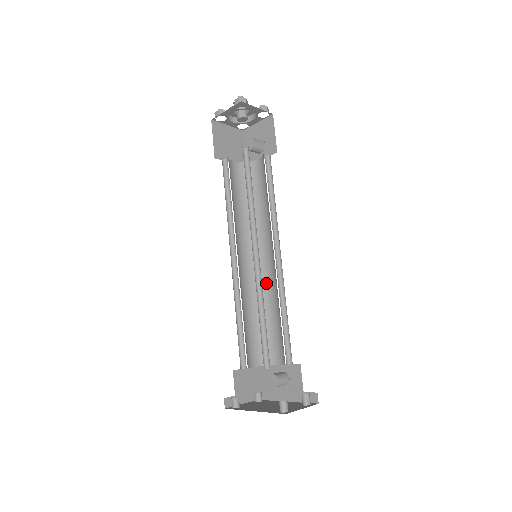
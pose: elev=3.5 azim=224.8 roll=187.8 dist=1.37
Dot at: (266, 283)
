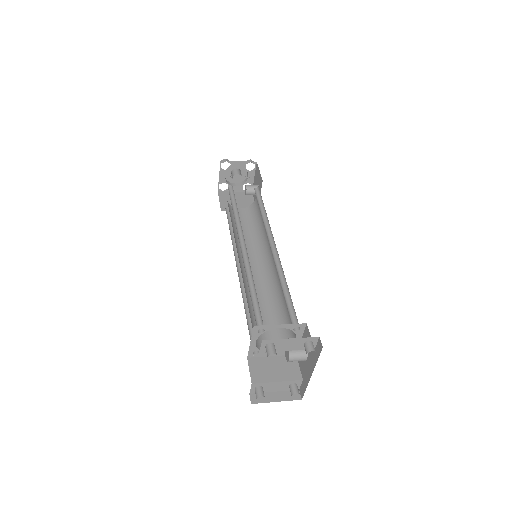
Dot at: (275, 278)
